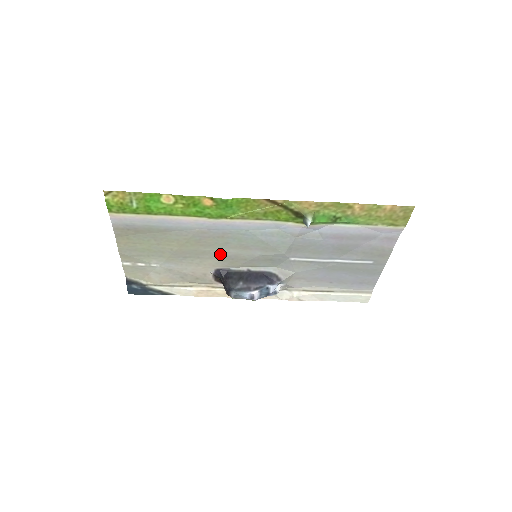
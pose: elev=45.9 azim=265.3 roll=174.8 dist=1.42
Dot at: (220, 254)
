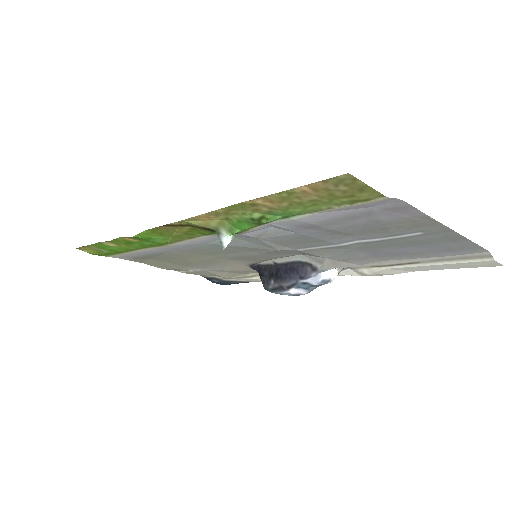
Dot at: (228, 257)
